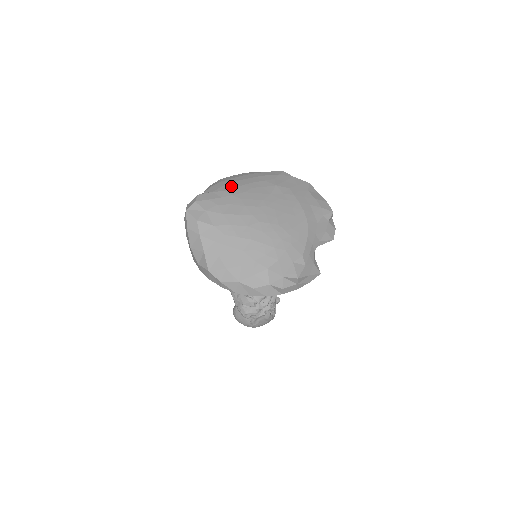
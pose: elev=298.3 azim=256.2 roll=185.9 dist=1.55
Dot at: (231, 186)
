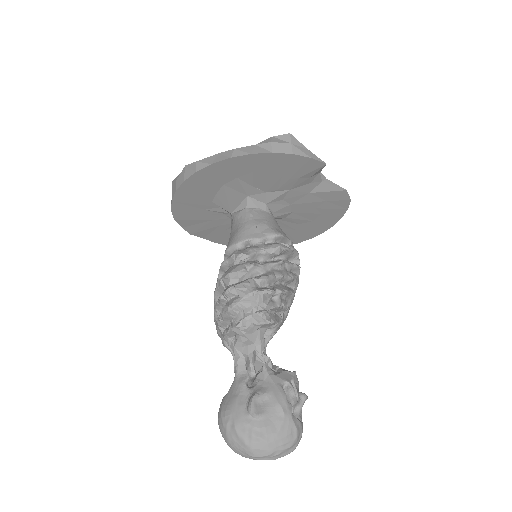
Dot at: occluded
